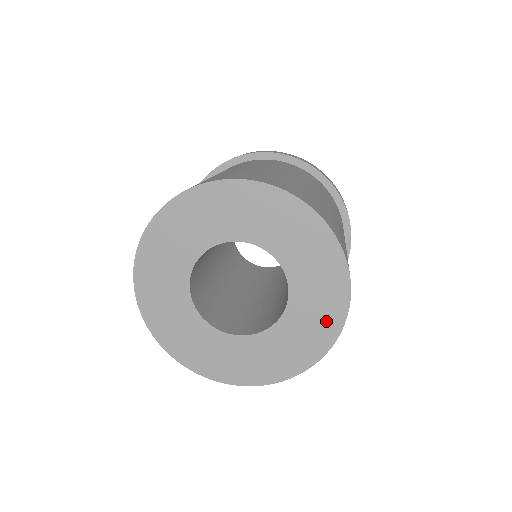
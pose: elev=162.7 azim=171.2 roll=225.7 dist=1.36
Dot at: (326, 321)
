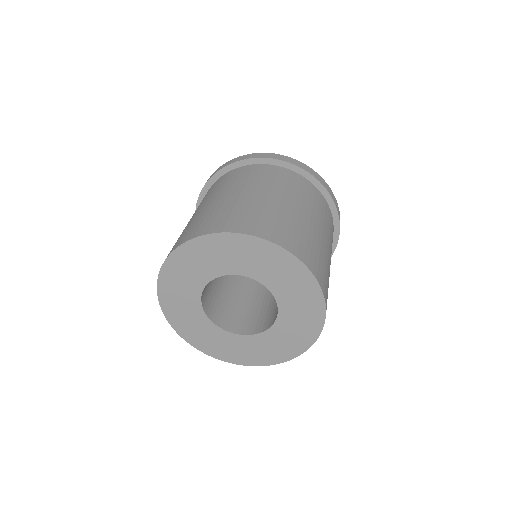
Dot at: (306, 290)
